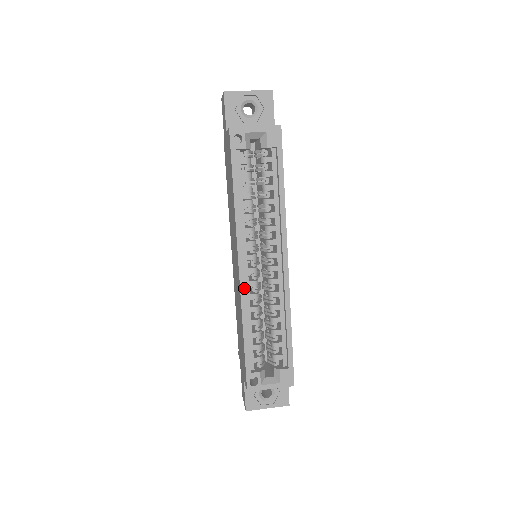
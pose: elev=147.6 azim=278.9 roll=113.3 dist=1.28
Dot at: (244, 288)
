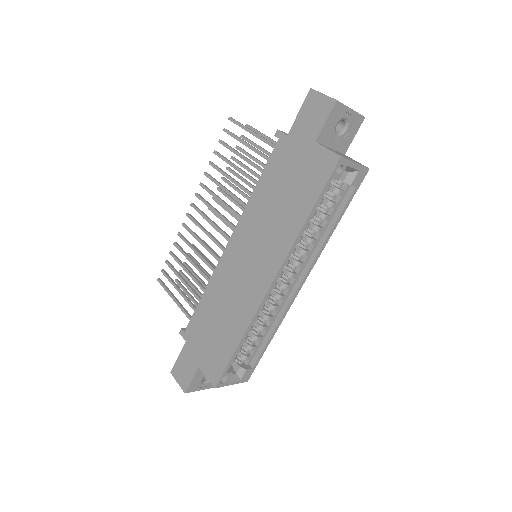
Dot at: (264, 303)
